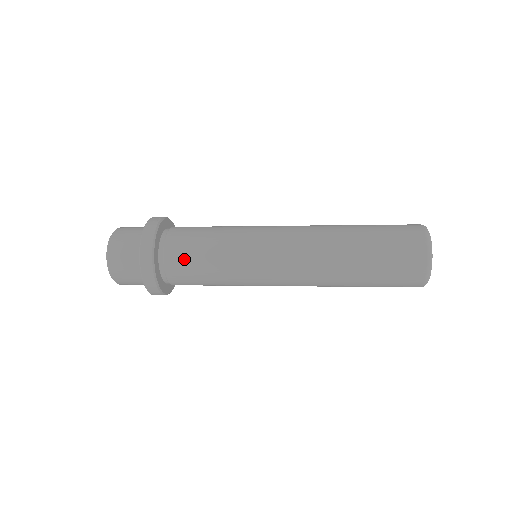
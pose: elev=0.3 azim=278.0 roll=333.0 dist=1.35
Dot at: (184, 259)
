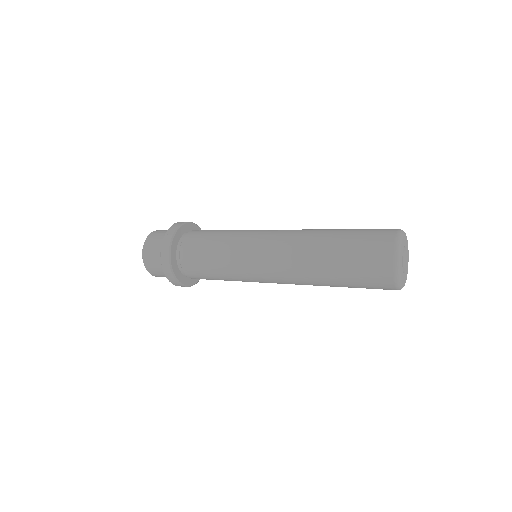
Dot at: (197, 271)
